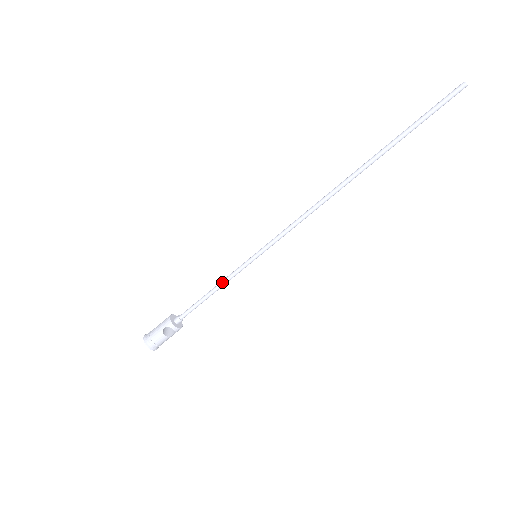
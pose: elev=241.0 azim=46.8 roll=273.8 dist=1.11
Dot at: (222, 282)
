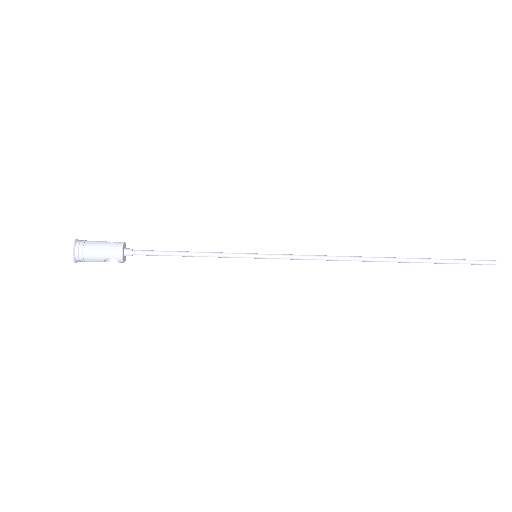
Dot at: (206, 255)
